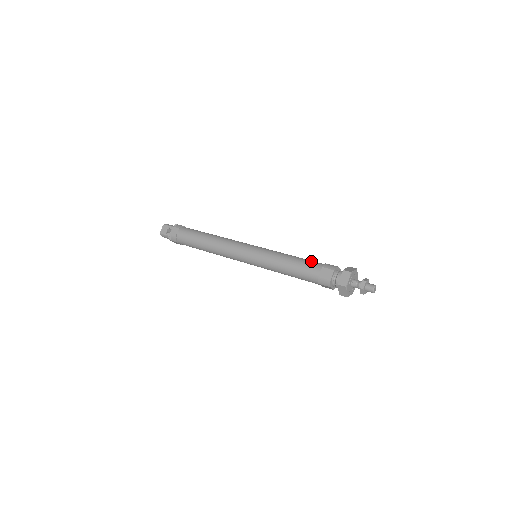
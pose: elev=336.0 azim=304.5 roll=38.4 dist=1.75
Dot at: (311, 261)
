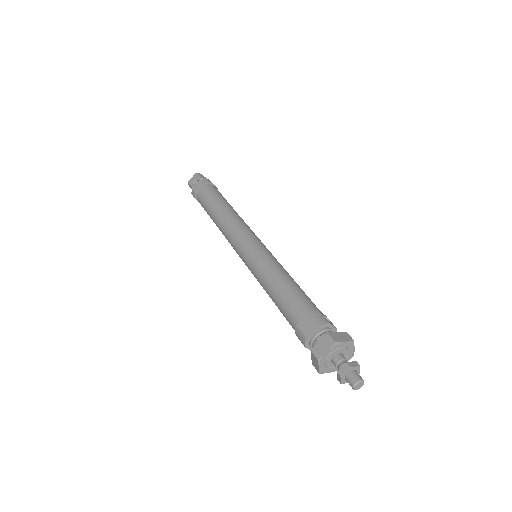
Dot at: (303, 297)
